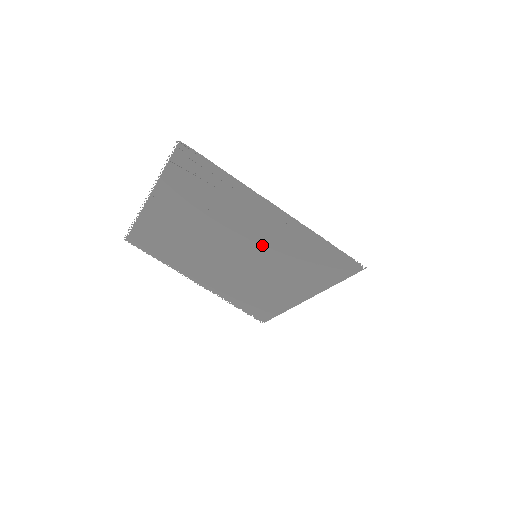
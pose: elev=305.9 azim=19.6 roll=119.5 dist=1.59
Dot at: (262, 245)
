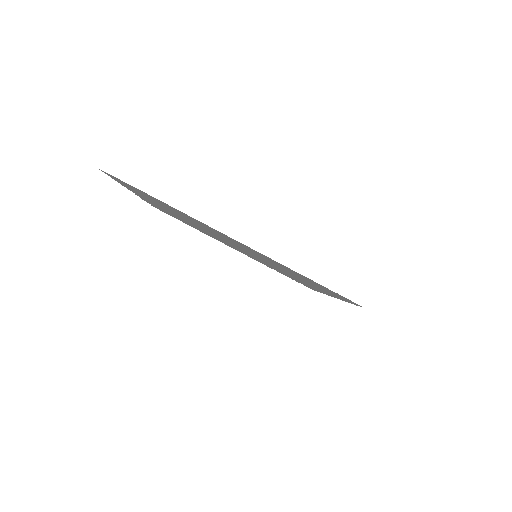
Dot at: (252, 253)
